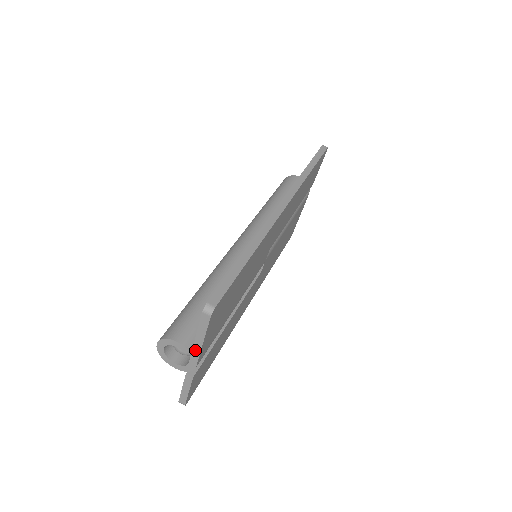
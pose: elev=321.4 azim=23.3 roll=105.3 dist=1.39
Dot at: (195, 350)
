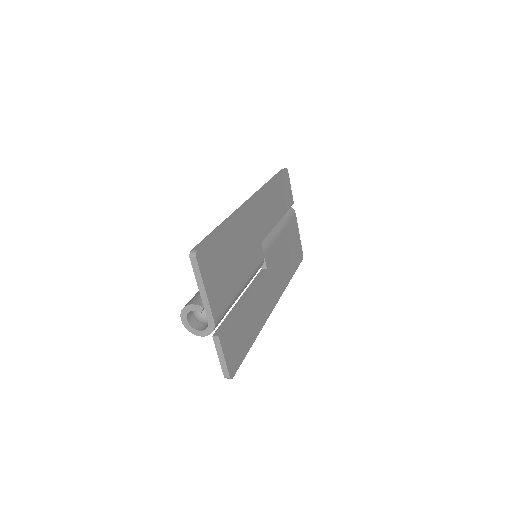
Dot at: (205, 303)
